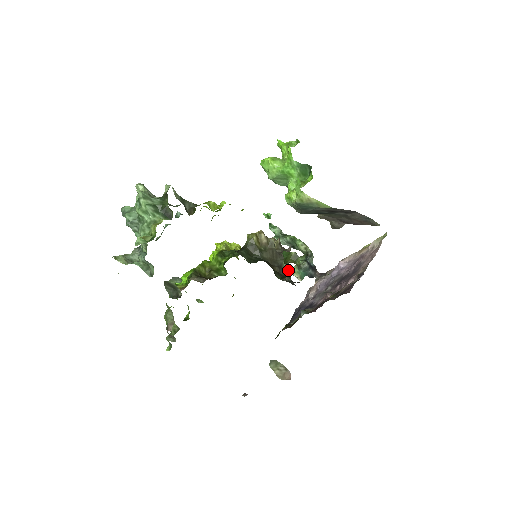
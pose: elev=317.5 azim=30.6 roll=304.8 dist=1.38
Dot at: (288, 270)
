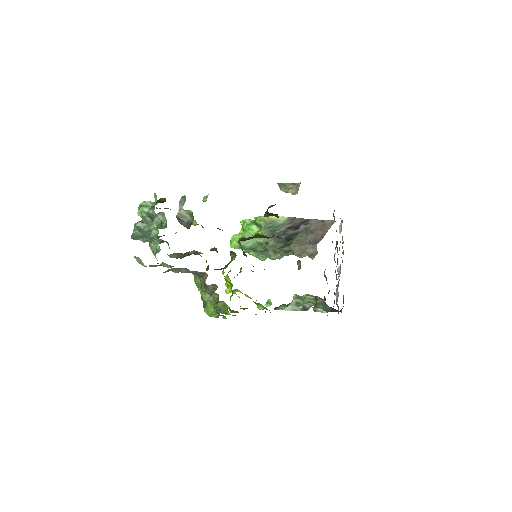
Dot at: occluded
